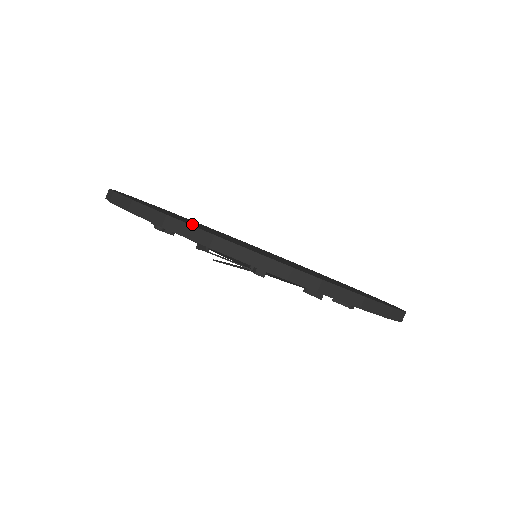
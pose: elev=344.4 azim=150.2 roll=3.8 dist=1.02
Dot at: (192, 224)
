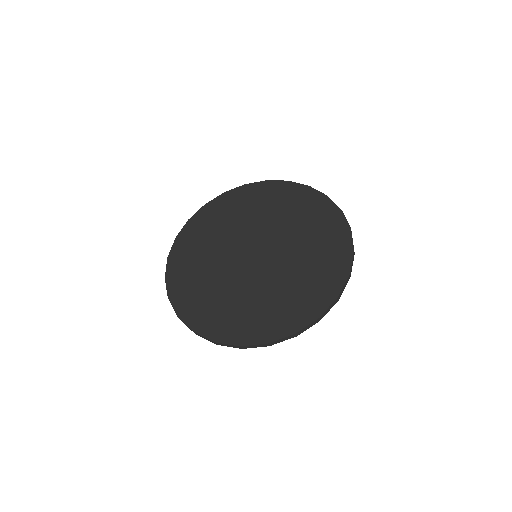
Dot at: (206, 315)
